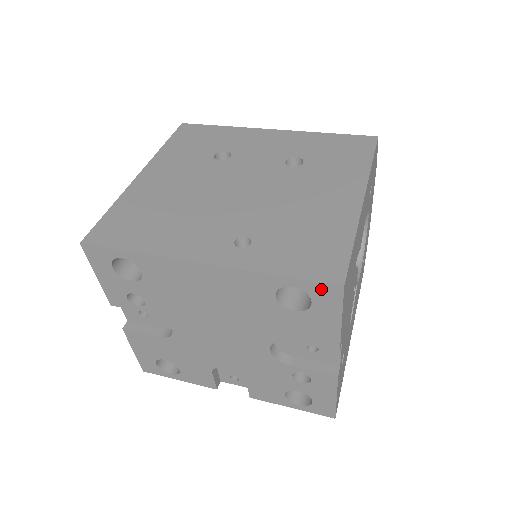
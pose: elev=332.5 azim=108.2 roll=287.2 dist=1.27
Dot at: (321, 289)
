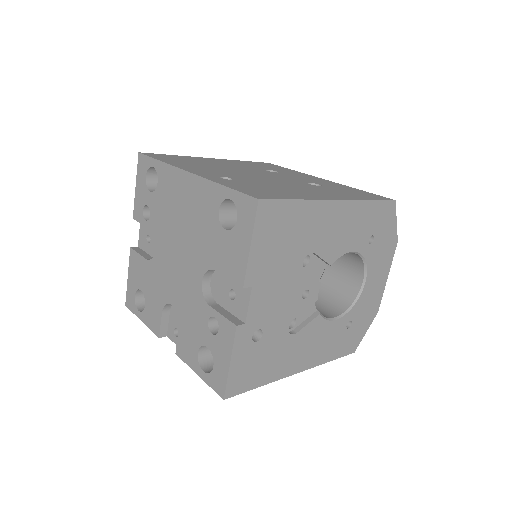
Dot at: (245, 202)
